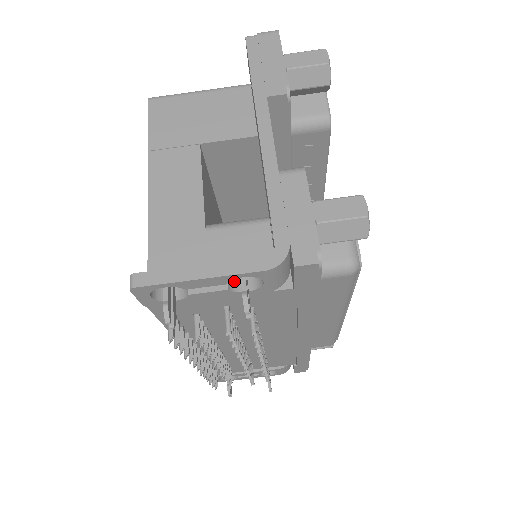
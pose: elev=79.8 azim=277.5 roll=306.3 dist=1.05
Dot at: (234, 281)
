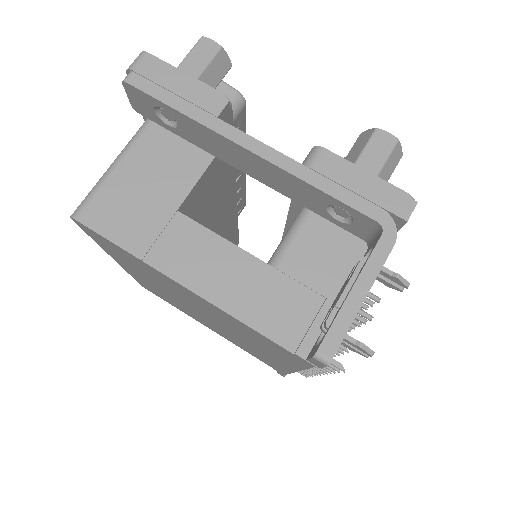
Dot at: occluded
